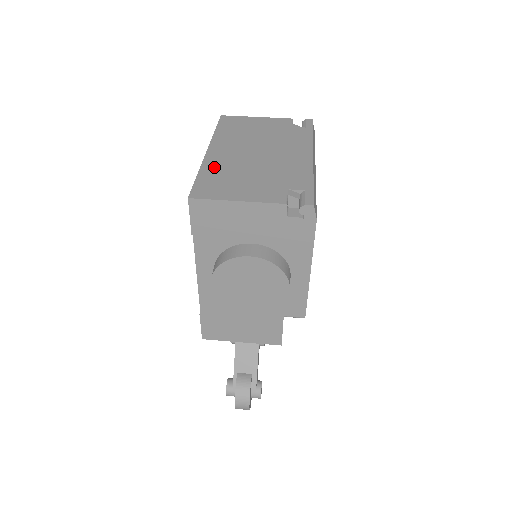
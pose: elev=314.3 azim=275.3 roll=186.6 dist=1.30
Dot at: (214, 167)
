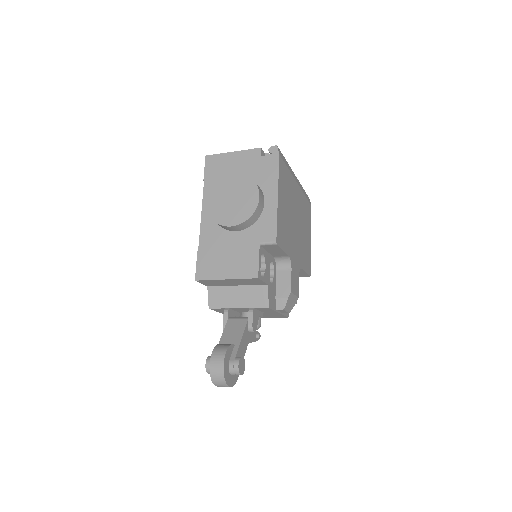
Dot at: occluded
